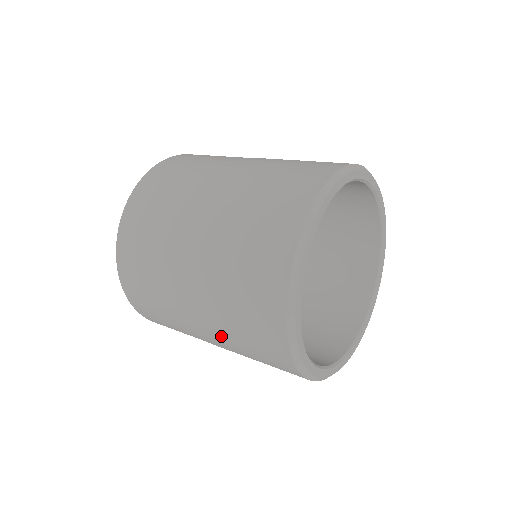
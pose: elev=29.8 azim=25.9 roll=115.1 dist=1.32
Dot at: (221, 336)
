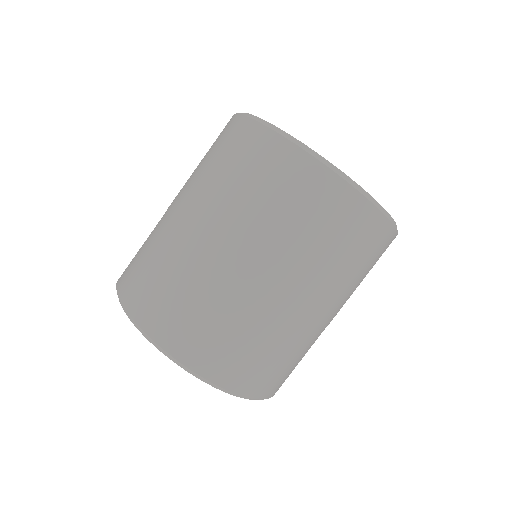
Dot at: (239, 221)
